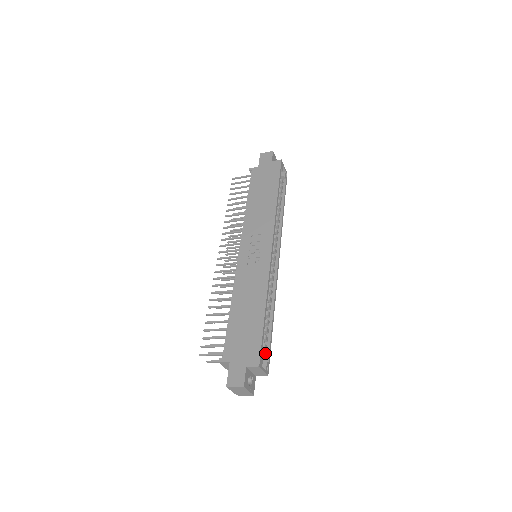
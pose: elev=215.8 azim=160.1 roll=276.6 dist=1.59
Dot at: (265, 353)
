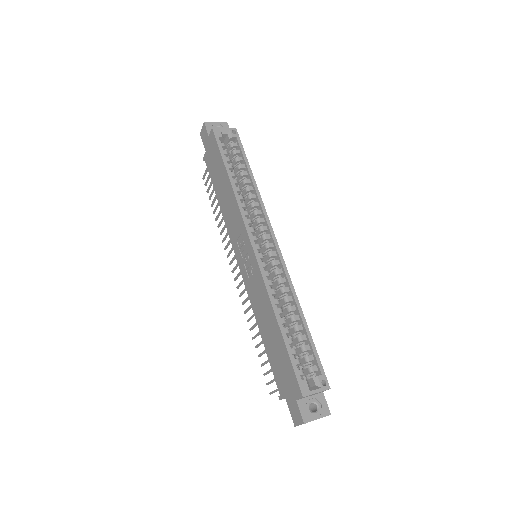
Dot at: (313, 366)
